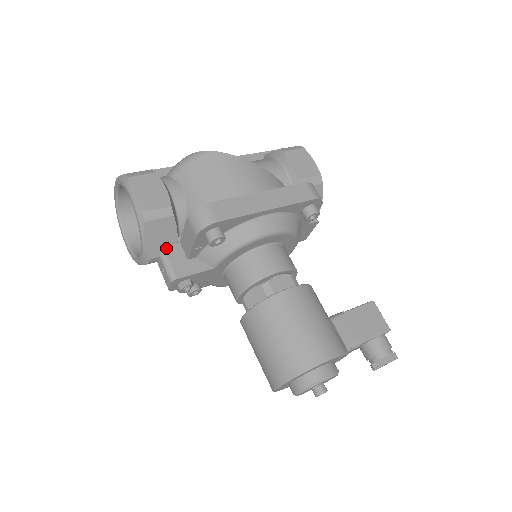
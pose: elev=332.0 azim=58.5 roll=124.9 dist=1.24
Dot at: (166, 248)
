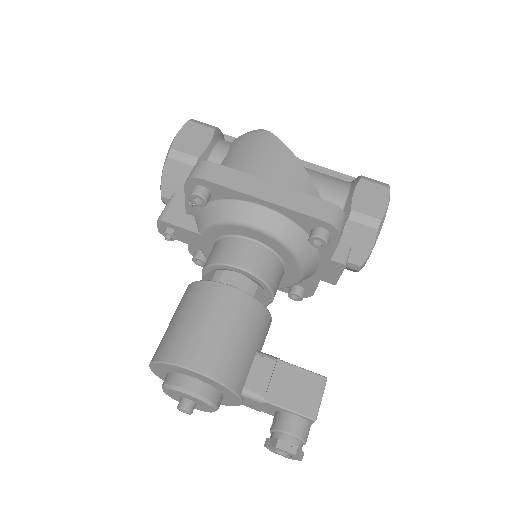
Dot at: (179, 194)
